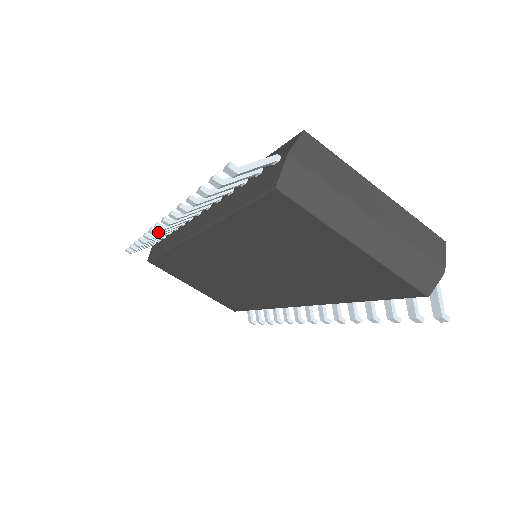
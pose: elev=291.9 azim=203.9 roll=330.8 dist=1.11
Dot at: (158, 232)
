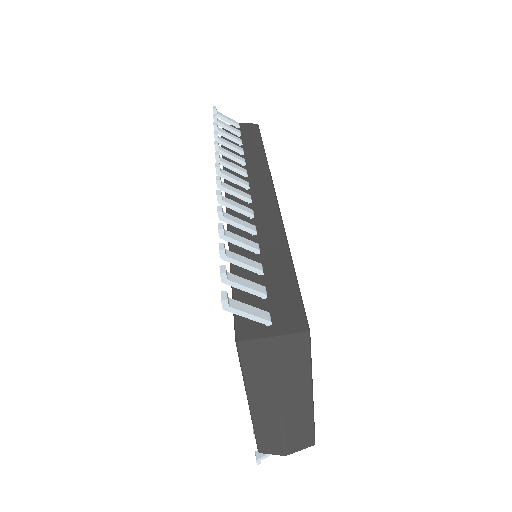
Dot at: (220, 162)
